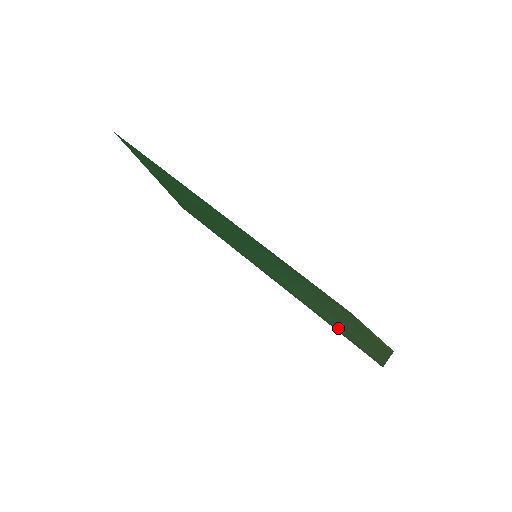
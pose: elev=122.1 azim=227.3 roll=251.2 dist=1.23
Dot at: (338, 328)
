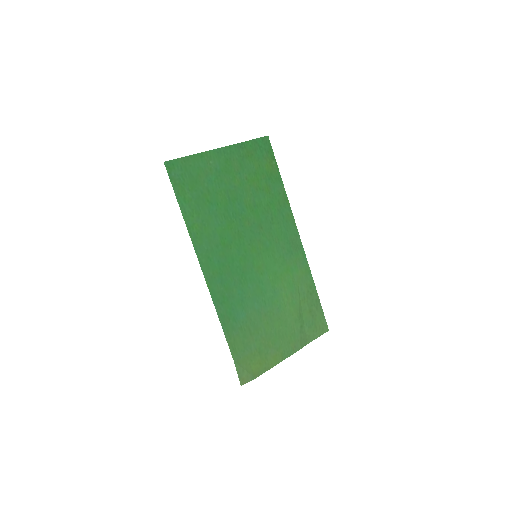
Dot at: (303, 306)
